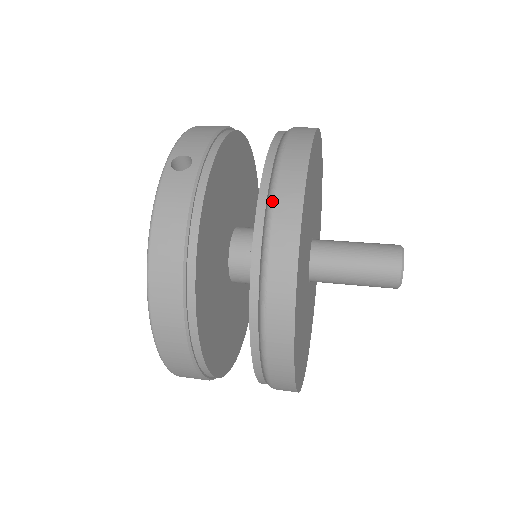
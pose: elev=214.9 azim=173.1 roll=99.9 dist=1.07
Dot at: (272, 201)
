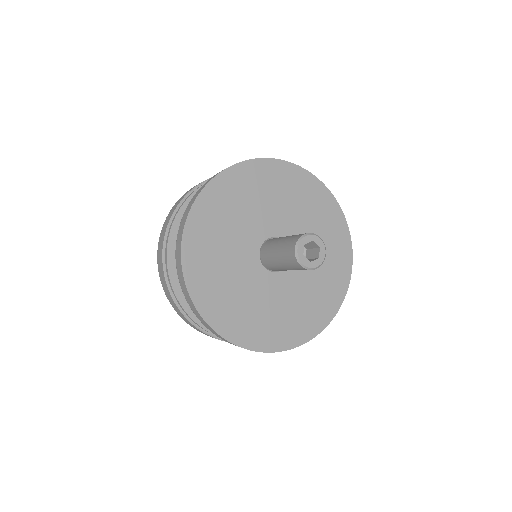
Dot at: occluded
